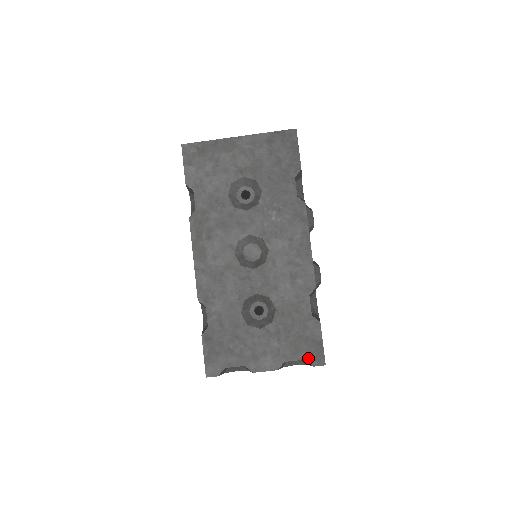
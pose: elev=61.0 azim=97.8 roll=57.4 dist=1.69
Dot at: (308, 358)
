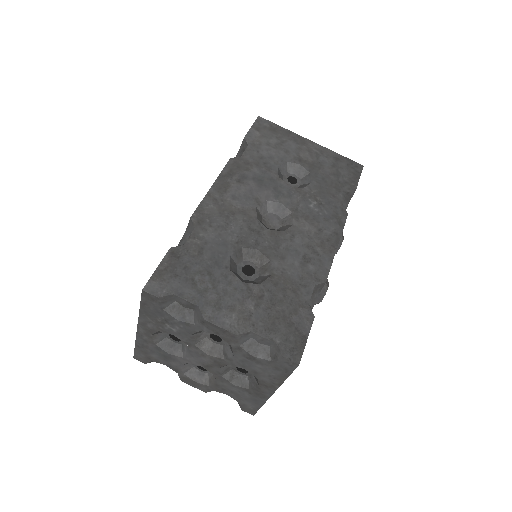
Dot at: (281, 344)
